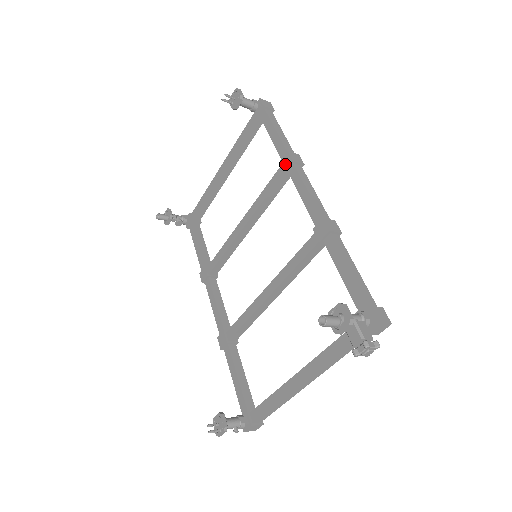
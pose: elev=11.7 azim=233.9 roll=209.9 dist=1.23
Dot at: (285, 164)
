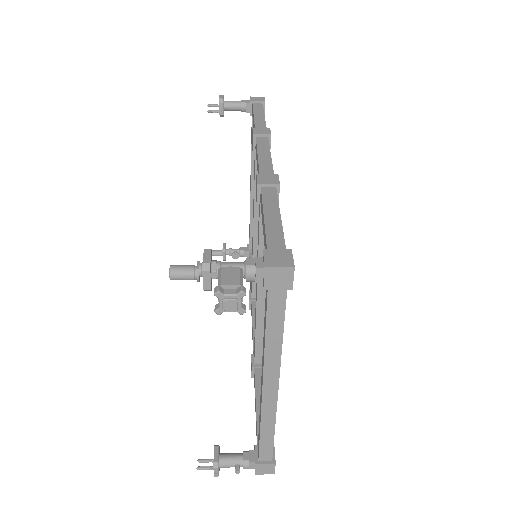
Dot at: (252, 142)
